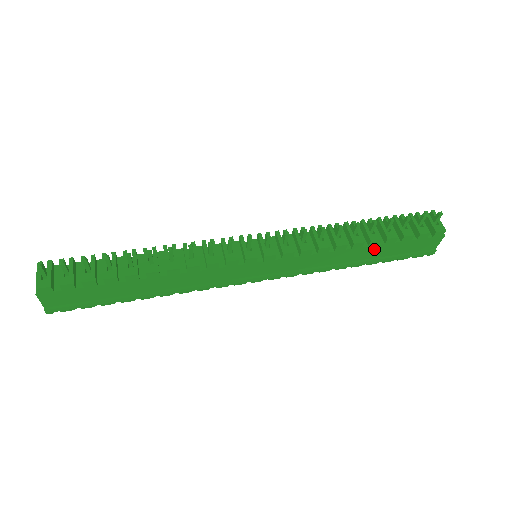
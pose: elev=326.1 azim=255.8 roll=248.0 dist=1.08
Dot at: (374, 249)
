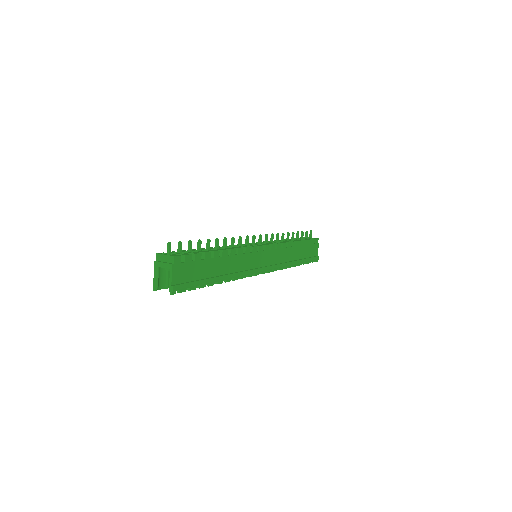
Dot at: (300, 250)
